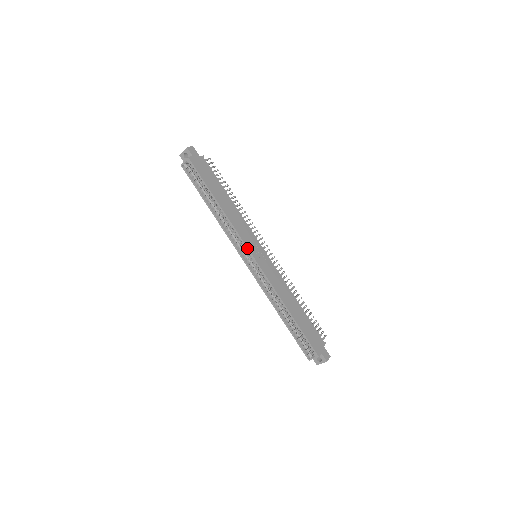
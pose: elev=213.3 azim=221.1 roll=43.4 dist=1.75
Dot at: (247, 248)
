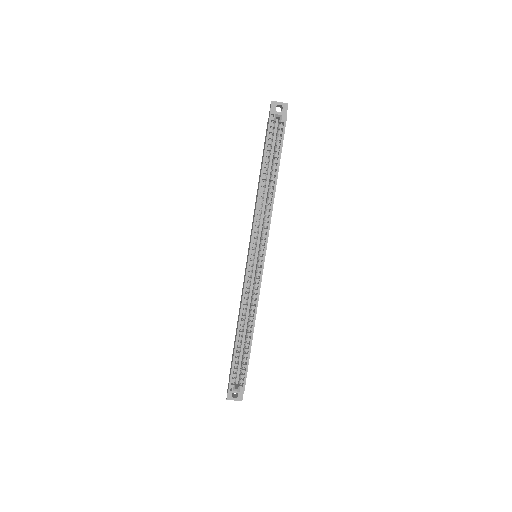
Dot at: (266, 245)
